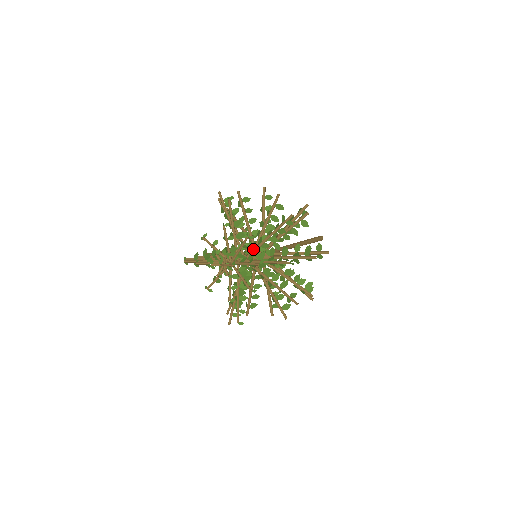
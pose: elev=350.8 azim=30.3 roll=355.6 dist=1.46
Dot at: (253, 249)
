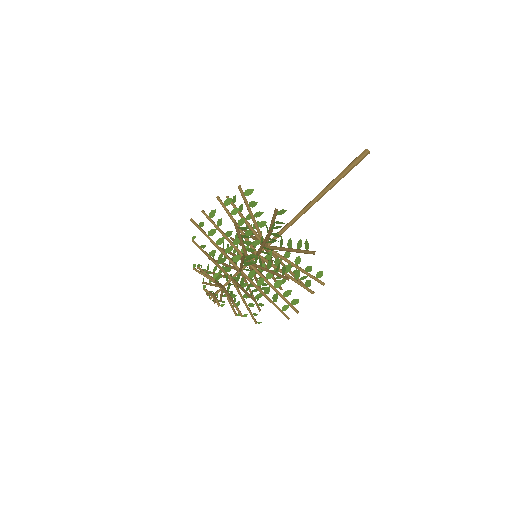
Dot at: (239, 268)
